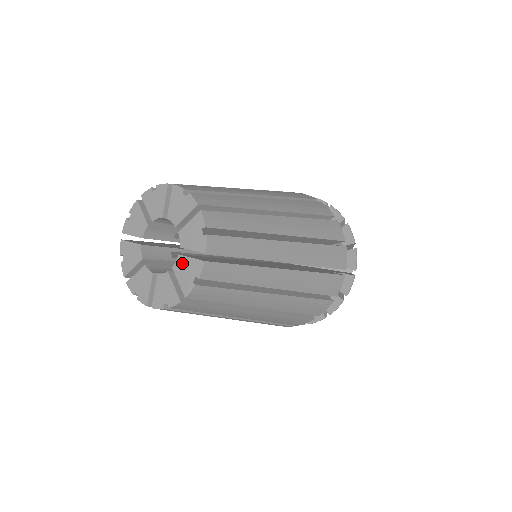
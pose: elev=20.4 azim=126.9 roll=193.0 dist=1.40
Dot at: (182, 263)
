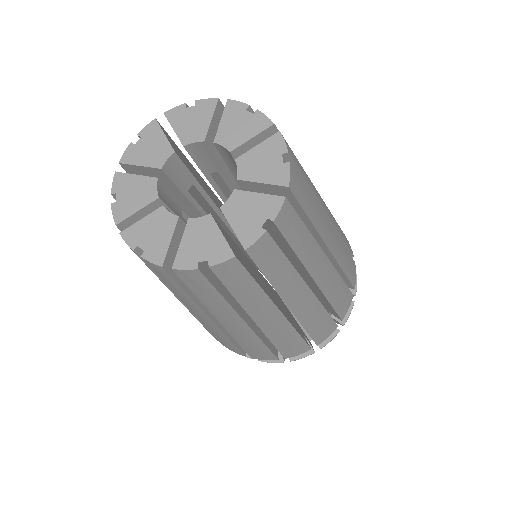
Dot at: (241, 201)
